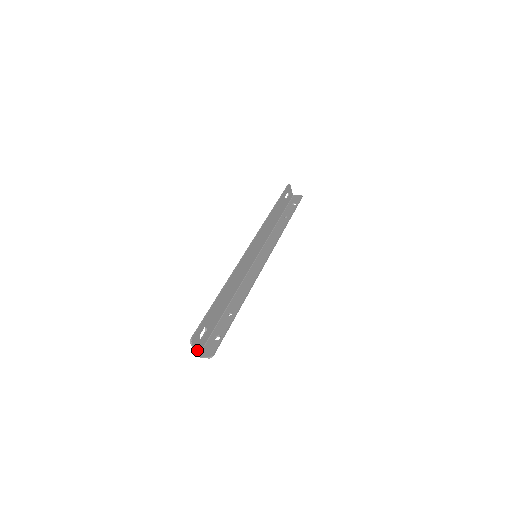
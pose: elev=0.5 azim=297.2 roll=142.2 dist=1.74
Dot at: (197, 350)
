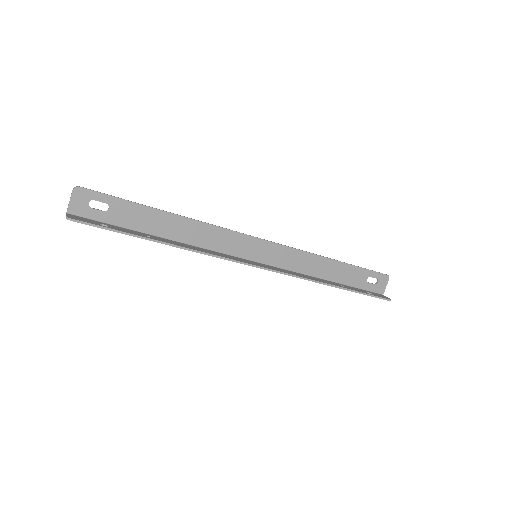
Dot at: (72, 206)
